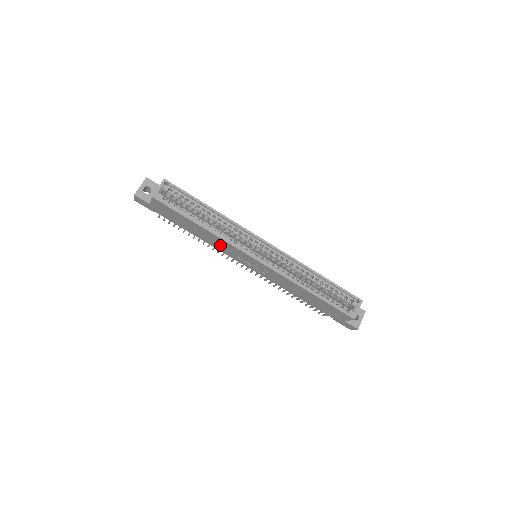
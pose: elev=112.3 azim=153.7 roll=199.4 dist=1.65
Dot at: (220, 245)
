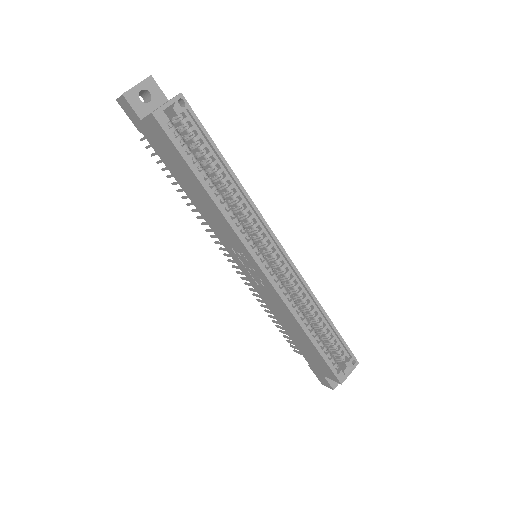
Dot at: (217, 224)
